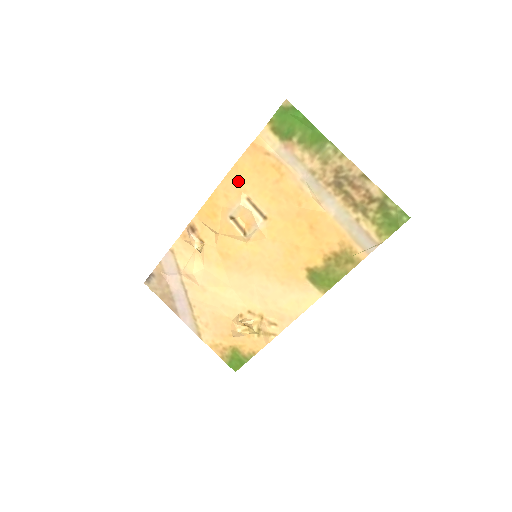
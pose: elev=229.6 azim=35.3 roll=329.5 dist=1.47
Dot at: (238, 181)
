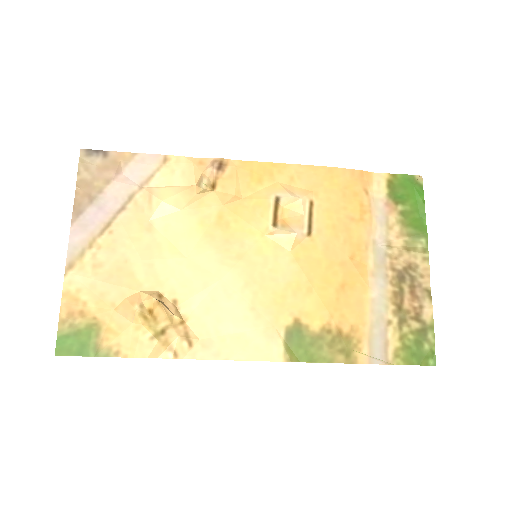
Dot at: (319, 181)
